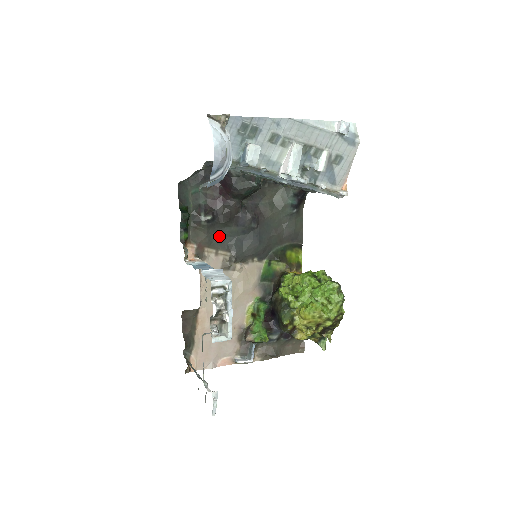
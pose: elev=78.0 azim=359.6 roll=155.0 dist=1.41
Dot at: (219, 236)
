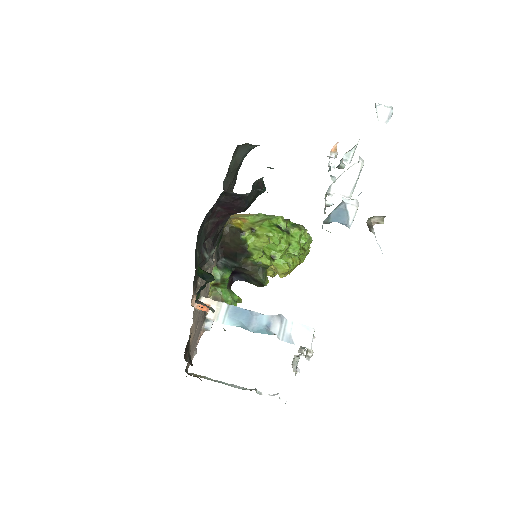
Dot at: occluded
